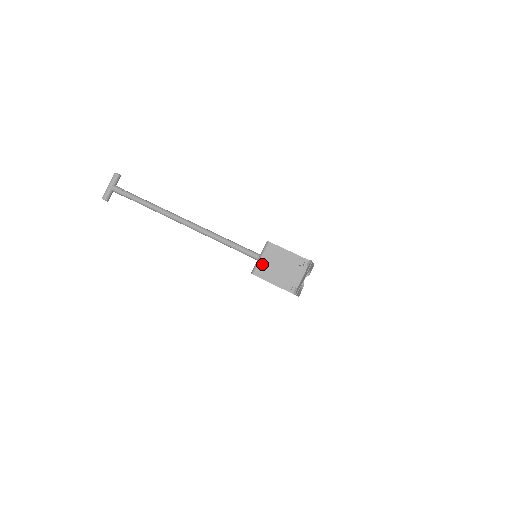
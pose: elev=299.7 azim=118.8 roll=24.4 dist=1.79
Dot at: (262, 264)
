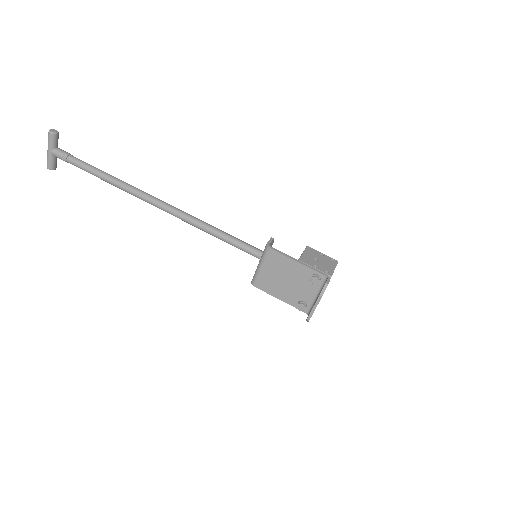
Dot at: (263, 275)
